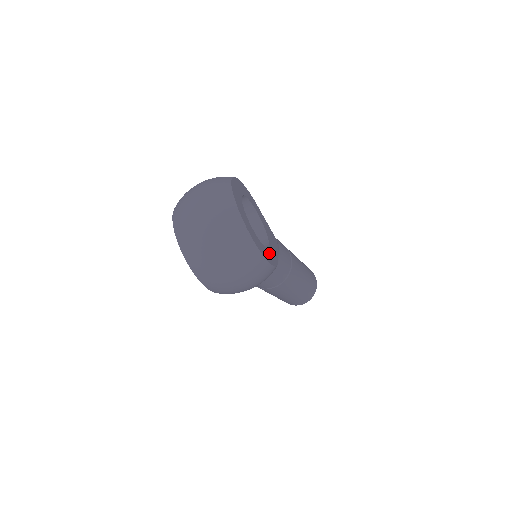
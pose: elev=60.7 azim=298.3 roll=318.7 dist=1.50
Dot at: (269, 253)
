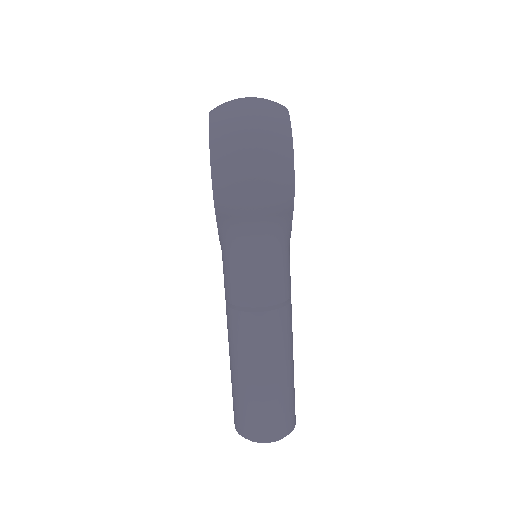
Dot at: occluded
